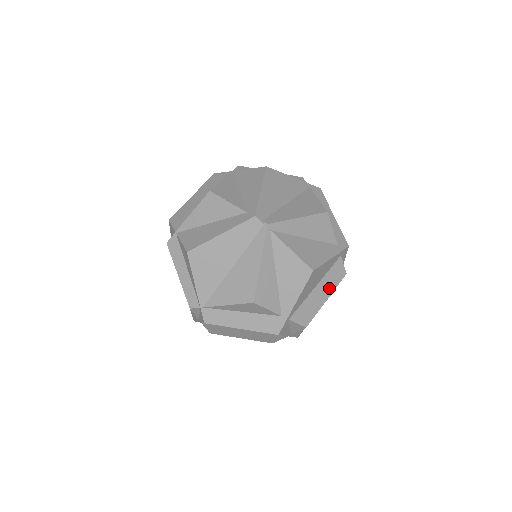
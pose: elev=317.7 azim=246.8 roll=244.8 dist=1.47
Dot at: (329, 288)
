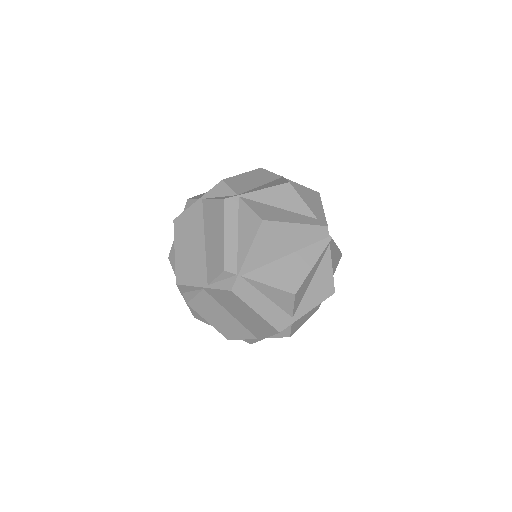
Dot at: (311, 313)
